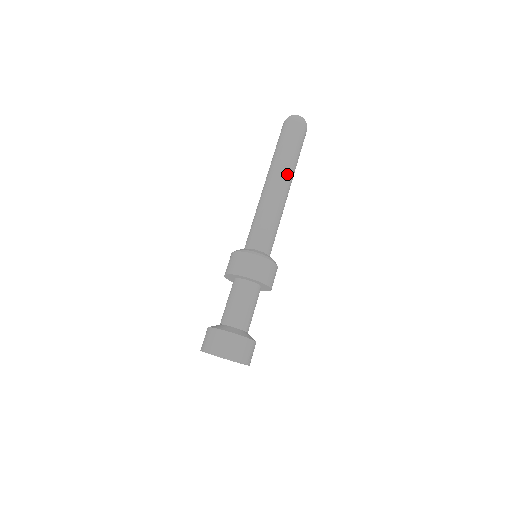
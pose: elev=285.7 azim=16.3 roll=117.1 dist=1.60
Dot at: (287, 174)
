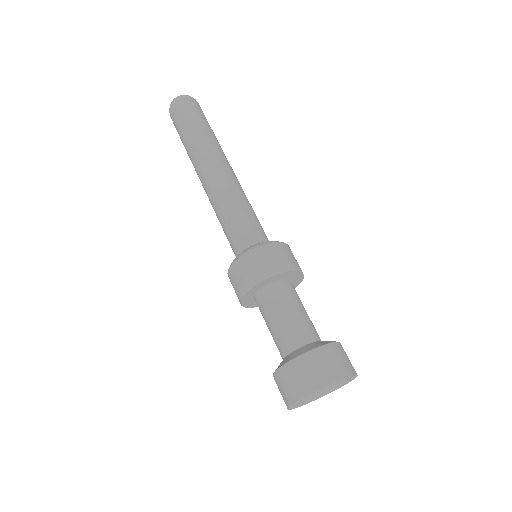
Dot at: (205, 155)
